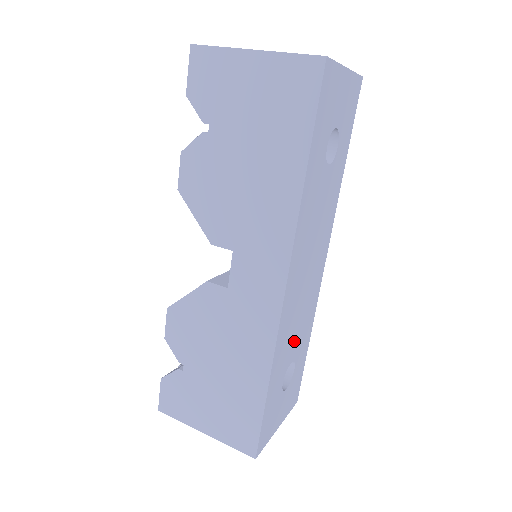
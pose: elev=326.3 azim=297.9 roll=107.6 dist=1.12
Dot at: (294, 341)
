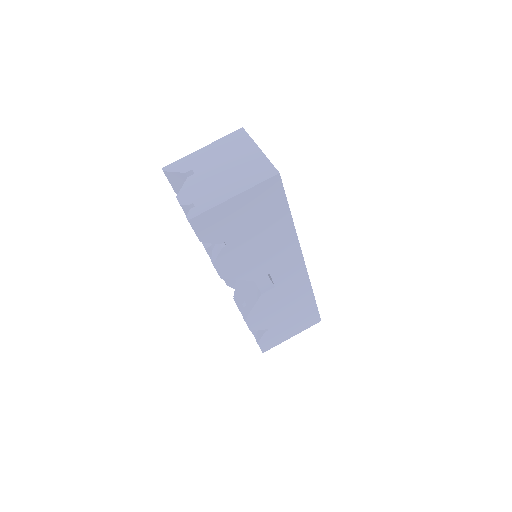
Dot at: occluded
